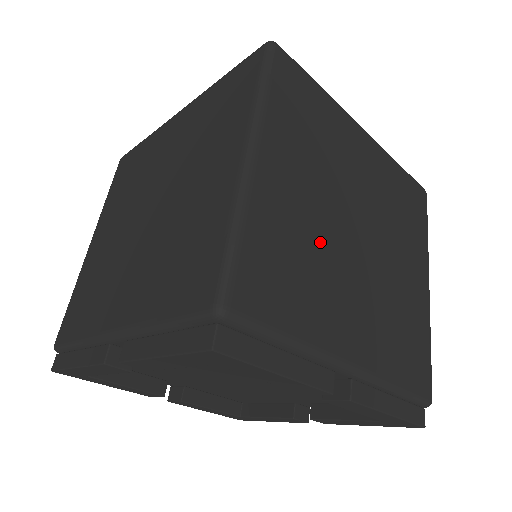
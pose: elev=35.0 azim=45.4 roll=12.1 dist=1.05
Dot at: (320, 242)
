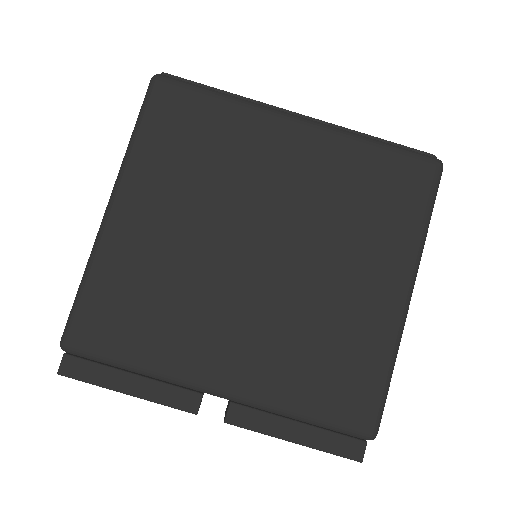
Dot at: occluded
